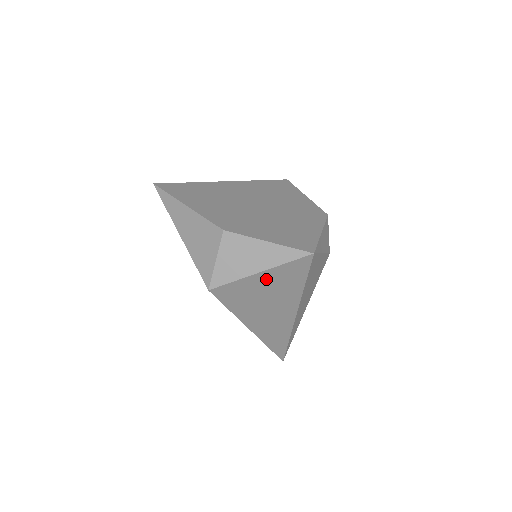
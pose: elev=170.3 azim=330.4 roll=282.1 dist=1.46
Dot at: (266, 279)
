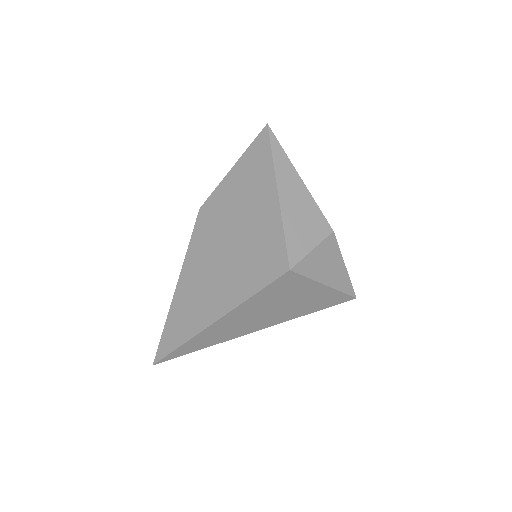
Dot at: (315, 292)
